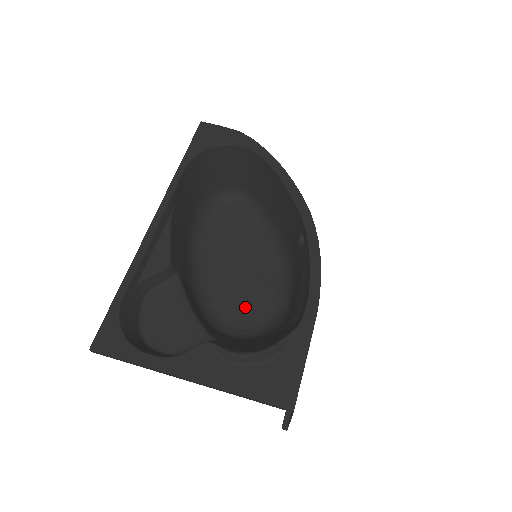
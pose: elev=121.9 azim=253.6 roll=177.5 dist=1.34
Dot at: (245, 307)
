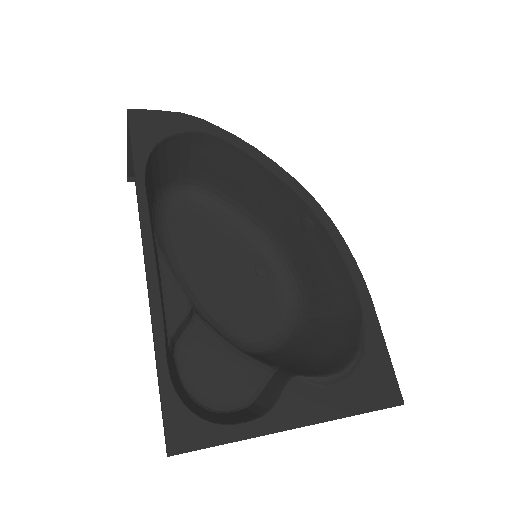
Dot at: (257, 314)
